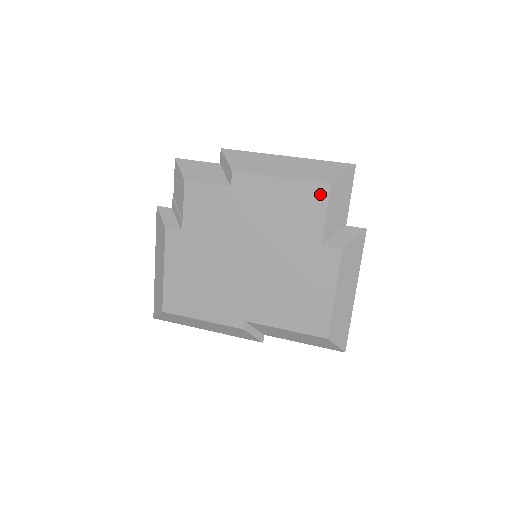
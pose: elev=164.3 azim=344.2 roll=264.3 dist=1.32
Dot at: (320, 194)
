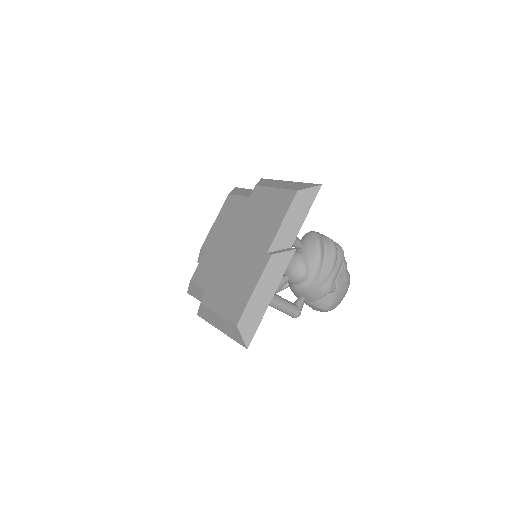
Dot at: (230, 199)
